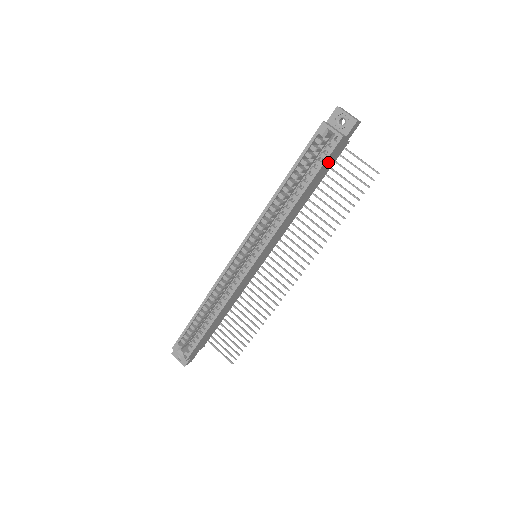
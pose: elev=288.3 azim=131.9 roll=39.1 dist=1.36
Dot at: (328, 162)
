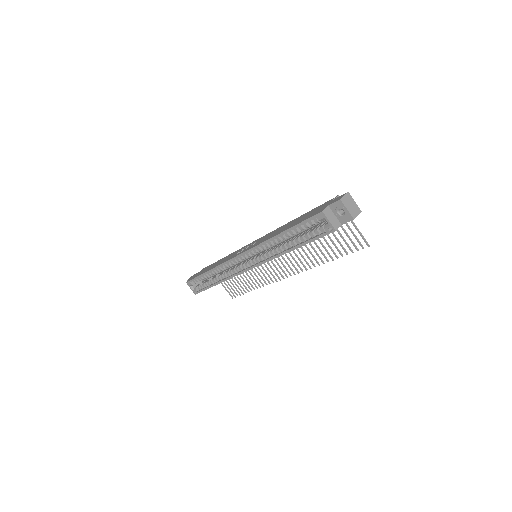
Dot at: occluded
